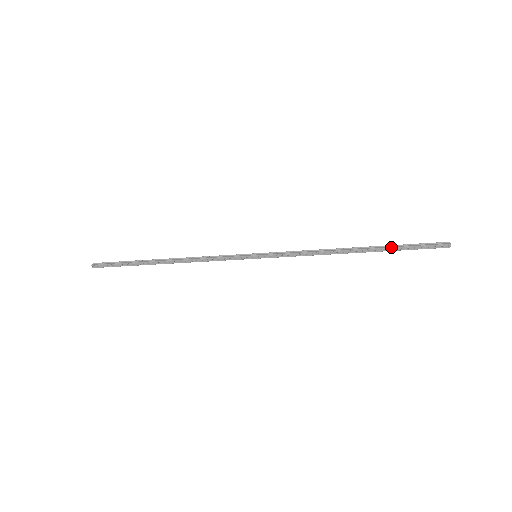
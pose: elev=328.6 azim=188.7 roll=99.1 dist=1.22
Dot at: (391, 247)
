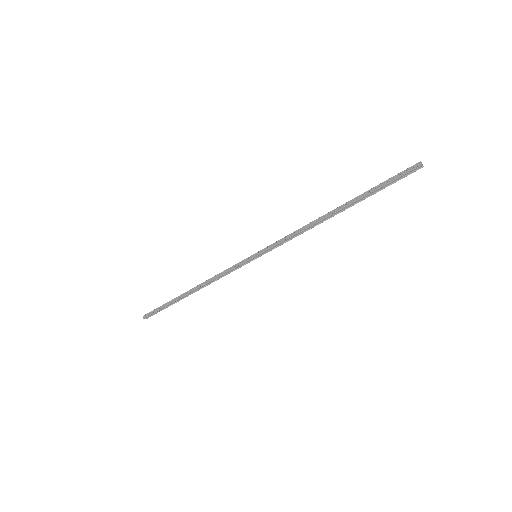
Dot at: (365, 192)
